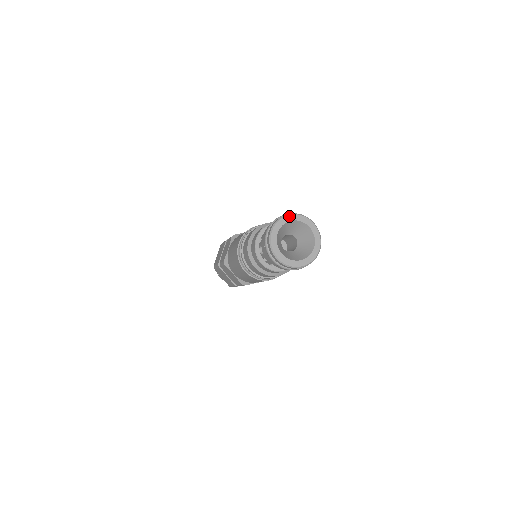
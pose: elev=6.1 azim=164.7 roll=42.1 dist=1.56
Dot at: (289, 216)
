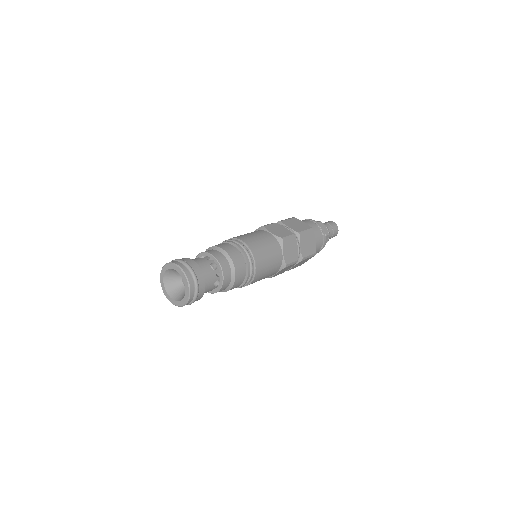
Dot at: (177, 267)
